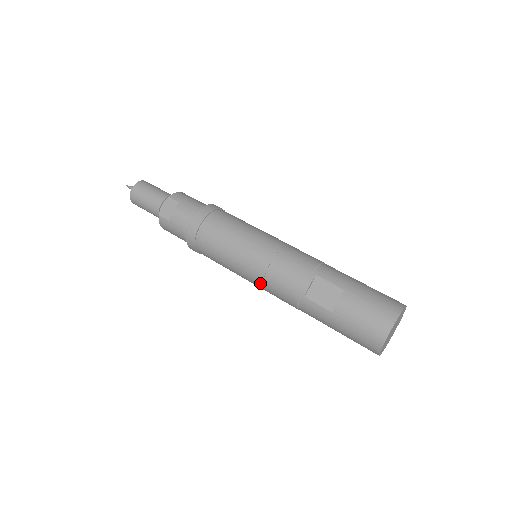
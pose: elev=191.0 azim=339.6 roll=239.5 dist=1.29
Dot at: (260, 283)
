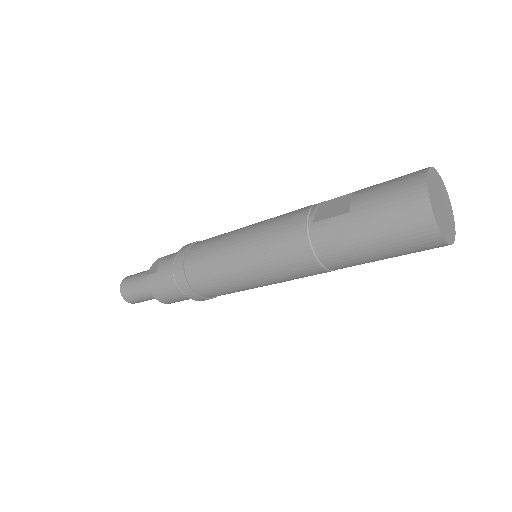
Dot at: (261, 255)
